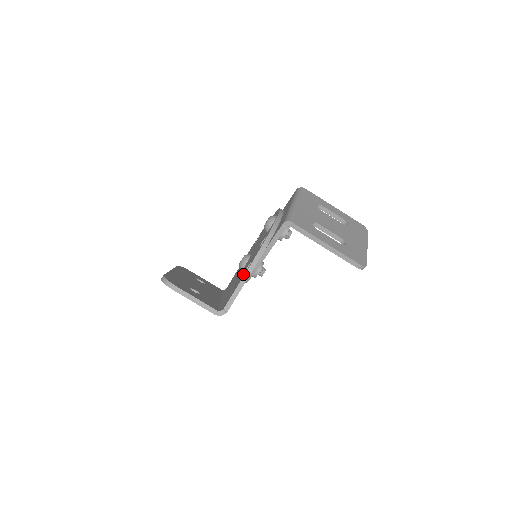
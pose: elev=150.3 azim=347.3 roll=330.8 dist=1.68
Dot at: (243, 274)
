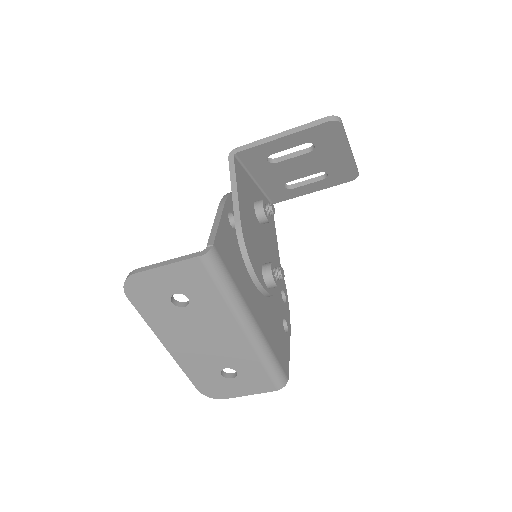
Dot at: occluded
